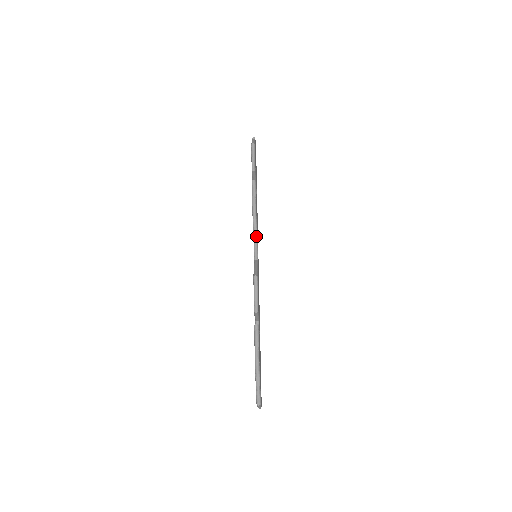
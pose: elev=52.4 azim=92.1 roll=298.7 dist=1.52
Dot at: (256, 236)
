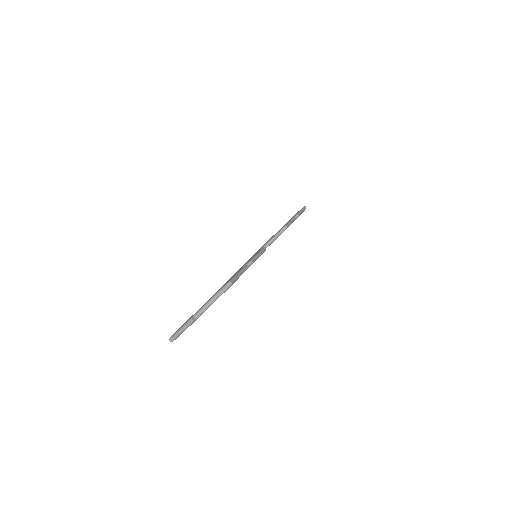
Dot at: (270, 243)
